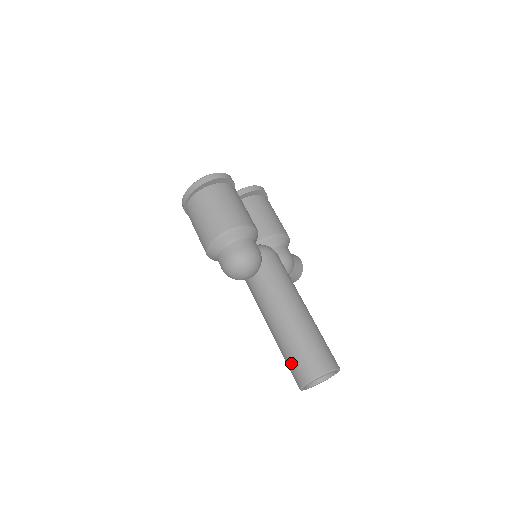
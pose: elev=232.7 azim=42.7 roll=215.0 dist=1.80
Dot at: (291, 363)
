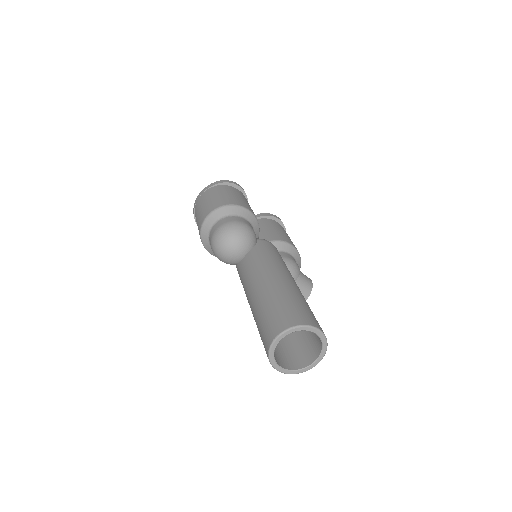
Dot at: (262, 325)
